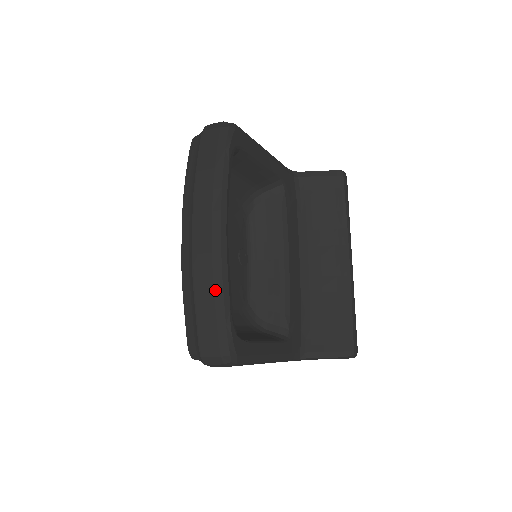
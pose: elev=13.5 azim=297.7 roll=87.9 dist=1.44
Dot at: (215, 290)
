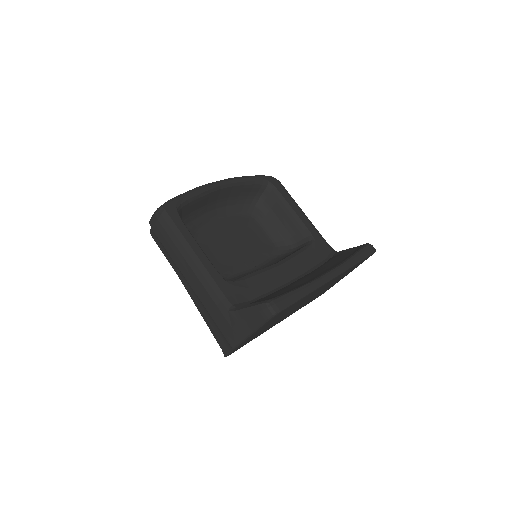
Dot at: occluded
